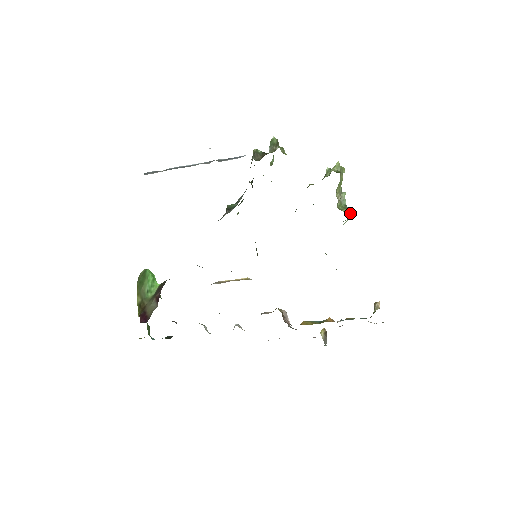
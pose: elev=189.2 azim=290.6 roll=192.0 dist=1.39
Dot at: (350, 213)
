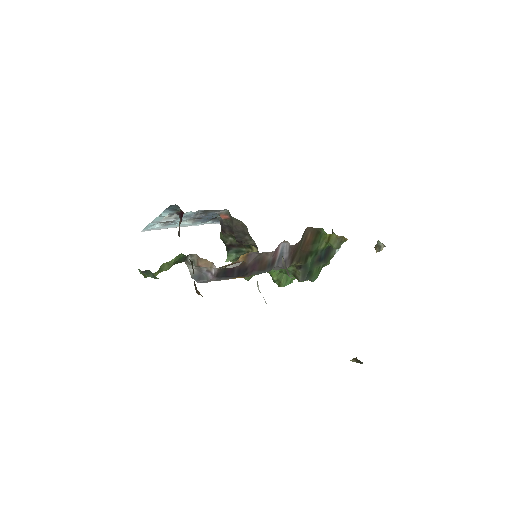
Dot at: occluded
